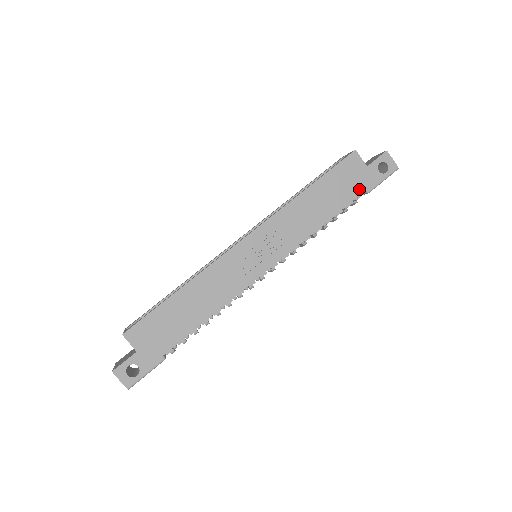
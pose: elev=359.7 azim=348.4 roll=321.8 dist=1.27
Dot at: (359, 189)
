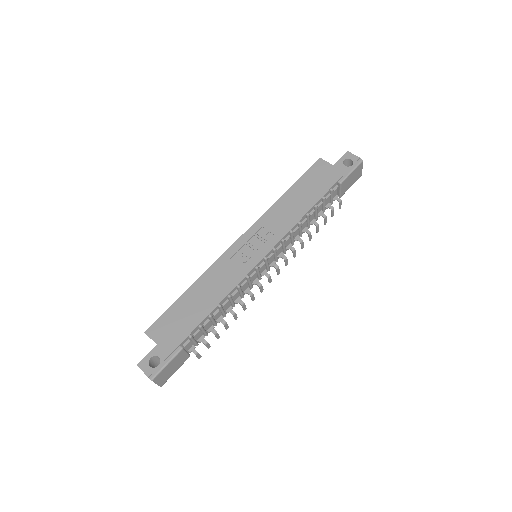
Dot at: (331, 182)
